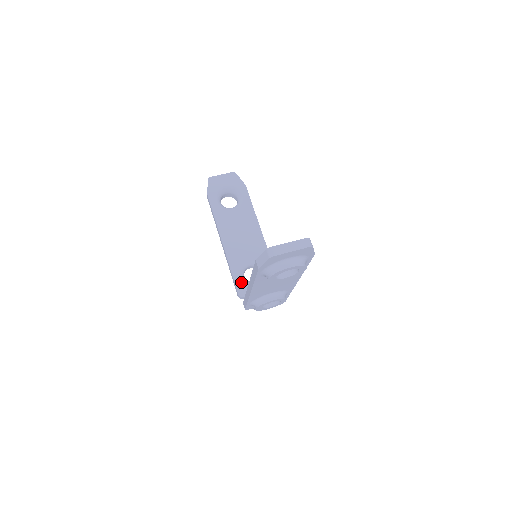
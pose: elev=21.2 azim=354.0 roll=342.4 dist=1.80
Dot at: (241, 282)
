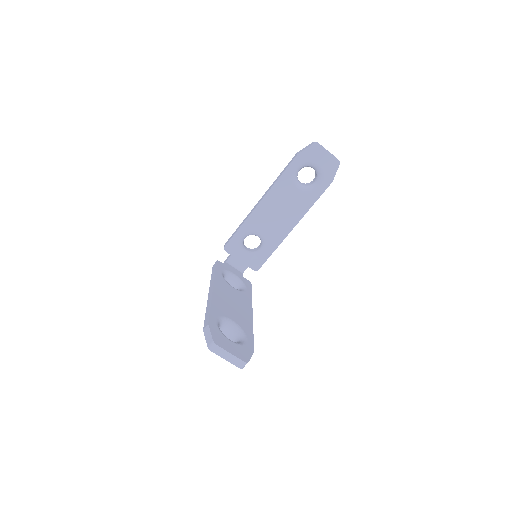
Dot at: (236, 242)
